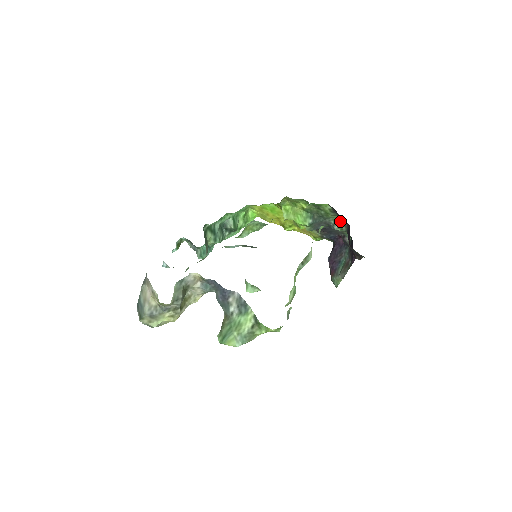
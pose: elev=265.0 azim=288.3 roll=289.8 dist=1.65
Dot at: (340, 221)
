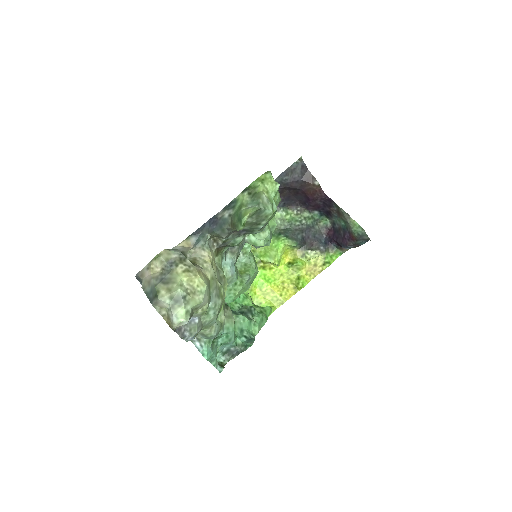
Dot at: (298, 215)
